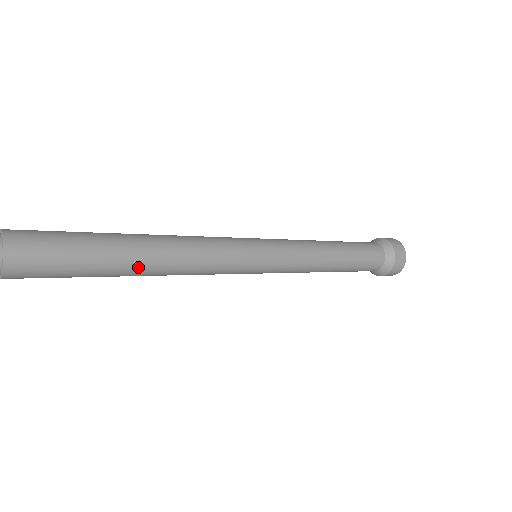
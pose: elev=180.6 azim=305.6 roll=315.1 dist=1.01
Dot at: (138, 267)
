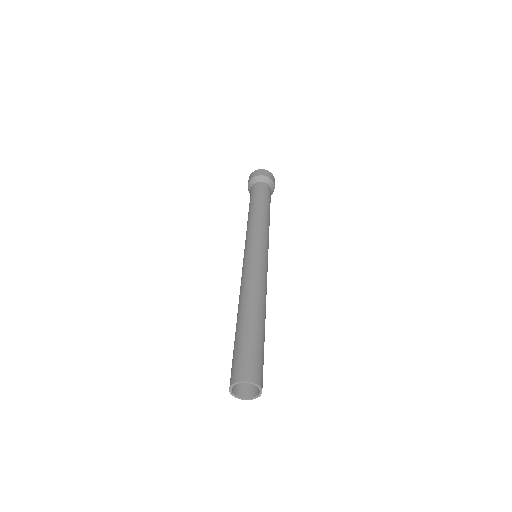
Dot at: (264, 320)
